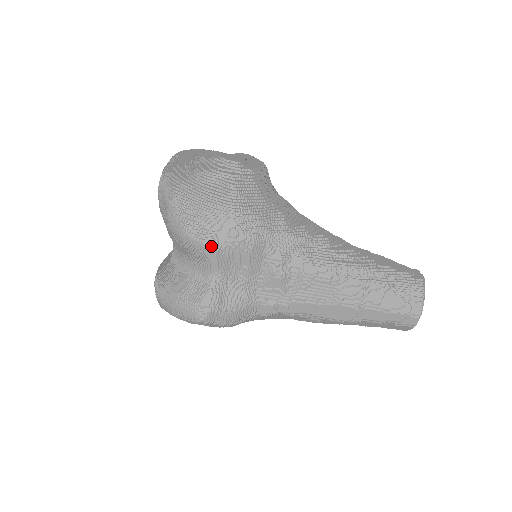
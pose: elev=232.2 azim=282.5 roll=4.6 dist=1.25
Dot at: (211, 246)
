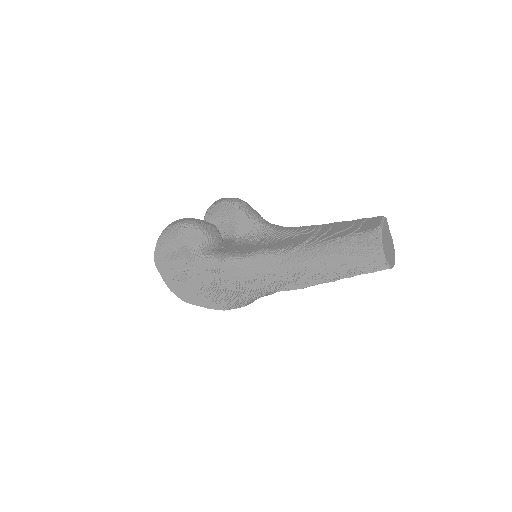
Dot at: occluded
